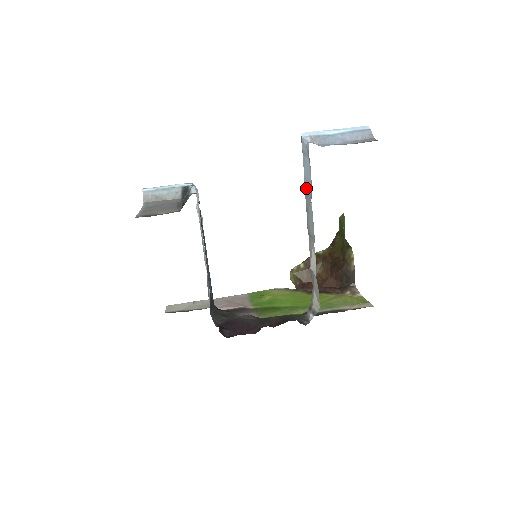
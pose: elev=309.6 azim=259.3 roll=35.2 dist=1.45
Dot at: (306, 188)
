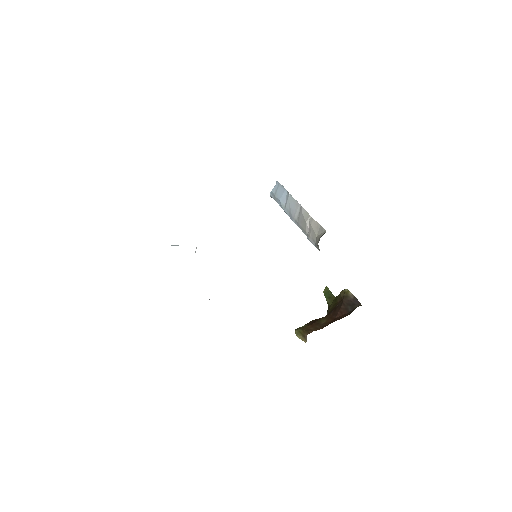
Dot at: (283, 203)
